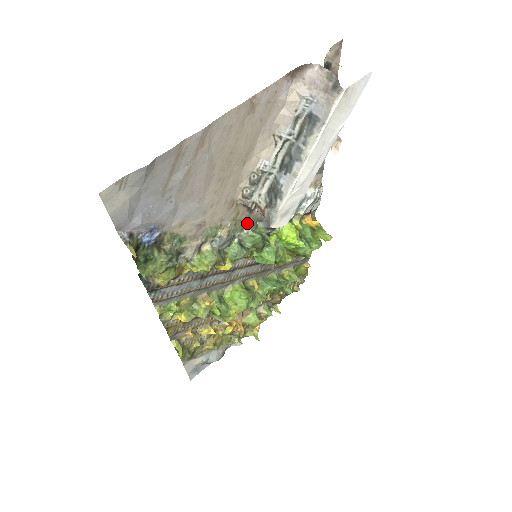
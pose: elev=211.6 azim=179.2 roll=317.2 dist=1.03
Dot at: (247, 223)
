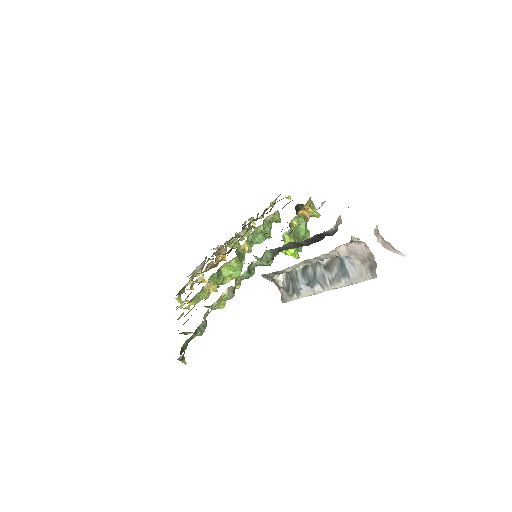
Dot at: (258, 260)
